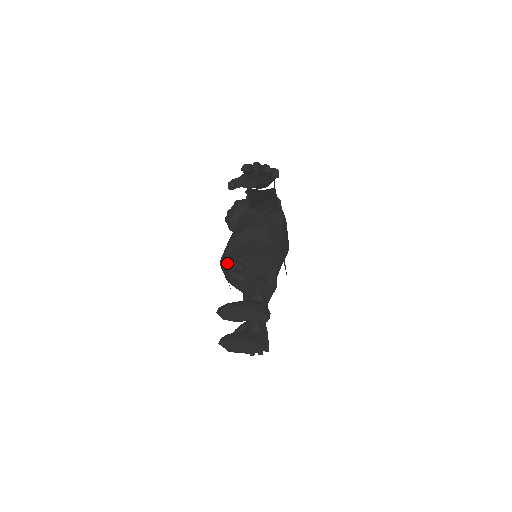
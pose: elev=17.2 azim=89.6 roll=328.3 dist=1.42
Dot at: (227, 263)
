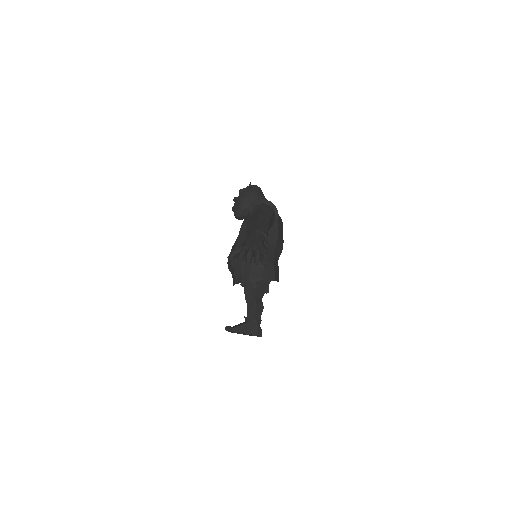
Dot at: (233, 272)
